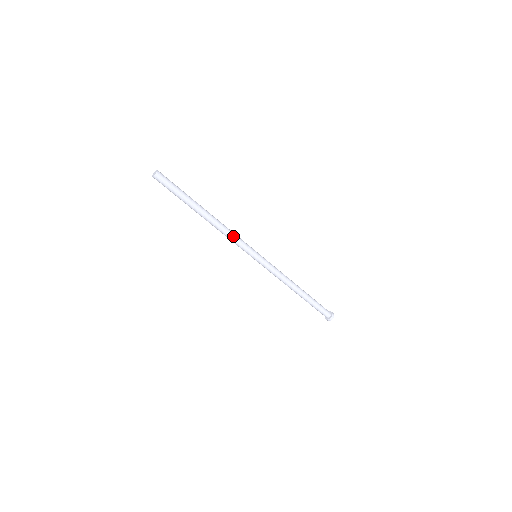
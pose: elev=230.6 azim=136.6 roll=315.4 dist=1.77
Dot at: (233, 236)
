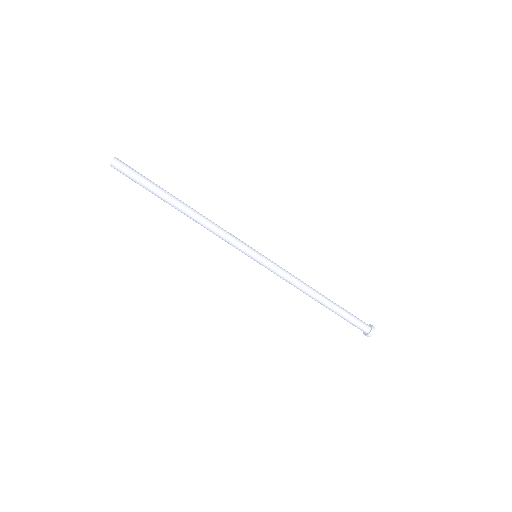
Dot at: (221, 232)
